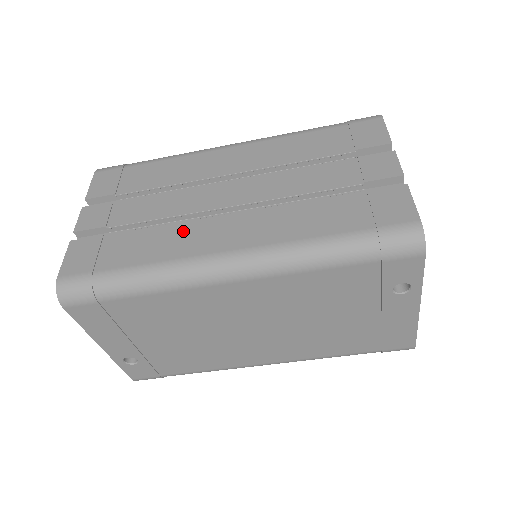
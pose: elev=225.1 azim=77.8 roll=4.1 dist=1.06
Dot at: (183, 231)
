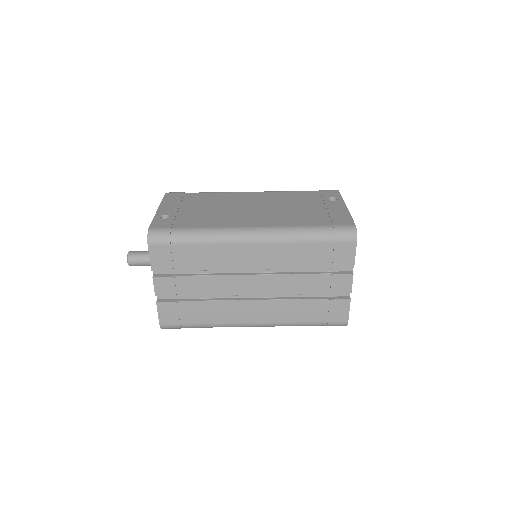
Dot at: occluded
